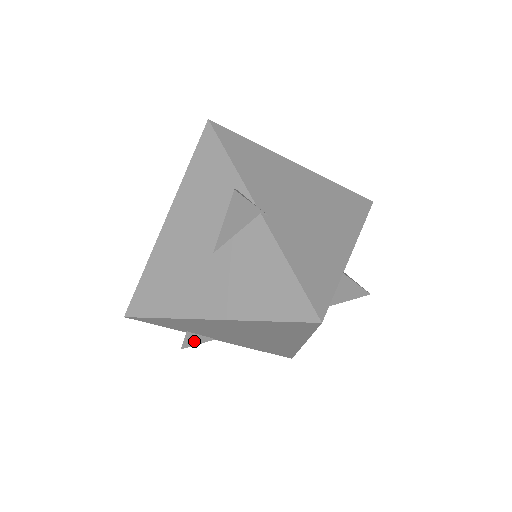
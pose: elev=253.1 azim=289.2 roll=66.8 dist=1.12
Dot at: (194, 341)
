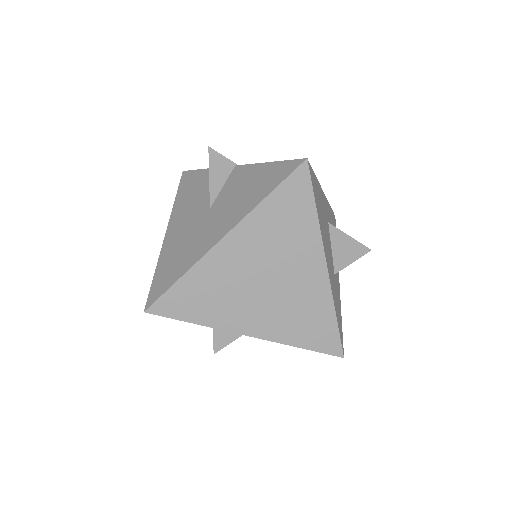
Dot at: (225, 338)
